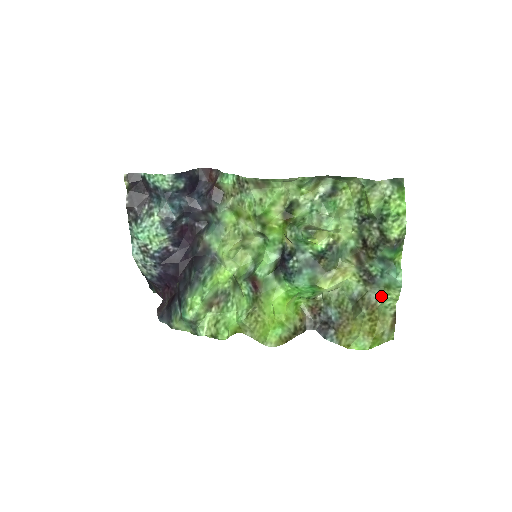
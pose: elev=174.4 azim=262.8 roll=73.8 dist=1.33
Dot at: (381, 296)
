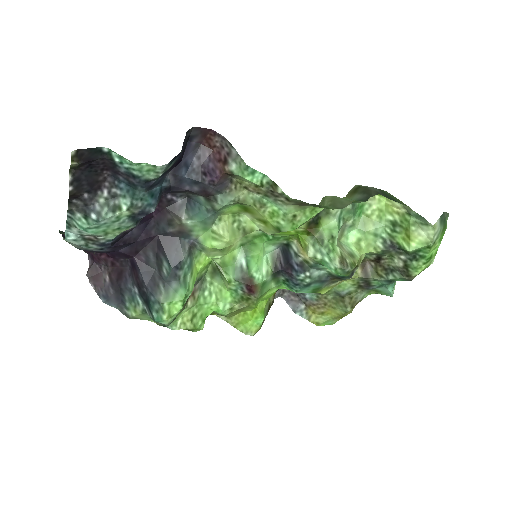
Dot at: (366, 295)
